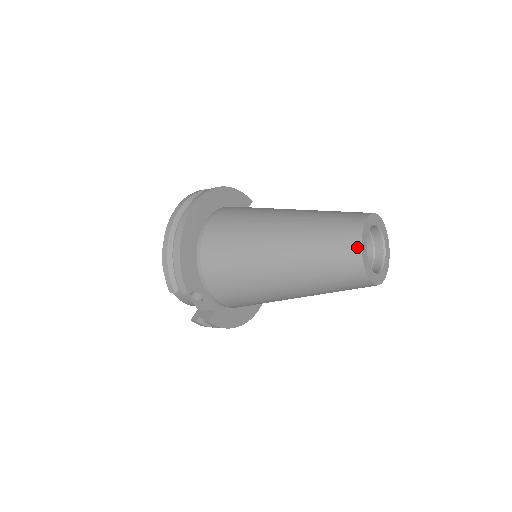
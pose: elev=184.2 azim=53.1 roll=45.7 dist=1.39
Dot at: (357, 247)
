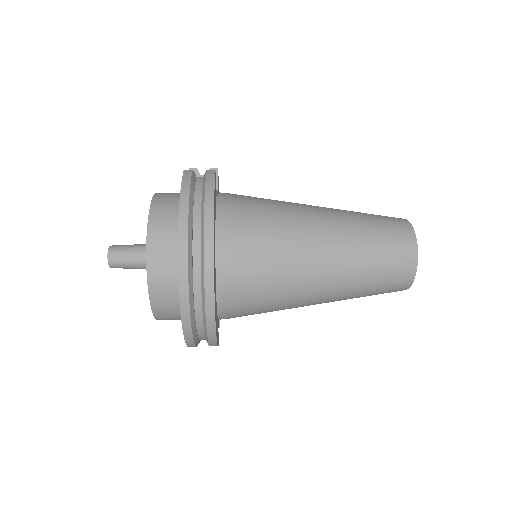
Dot at: (407, 287)
